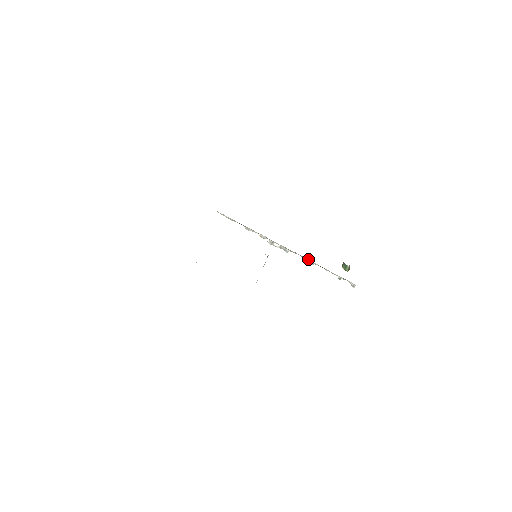
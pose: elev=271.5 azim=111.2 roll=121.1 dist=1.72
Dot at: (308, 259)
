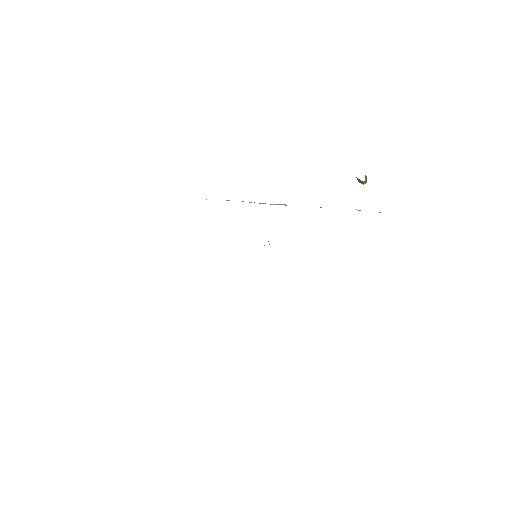
Dot at: occluded
